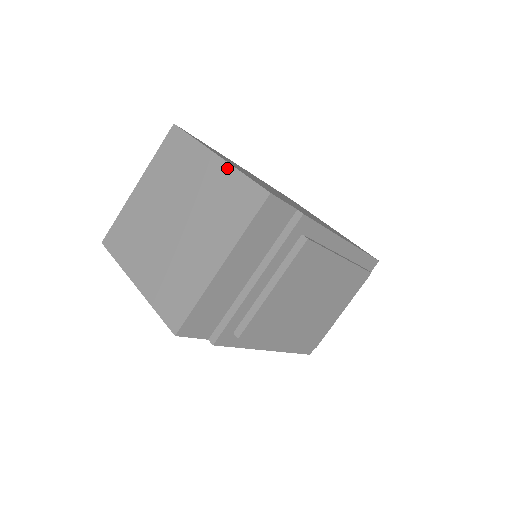
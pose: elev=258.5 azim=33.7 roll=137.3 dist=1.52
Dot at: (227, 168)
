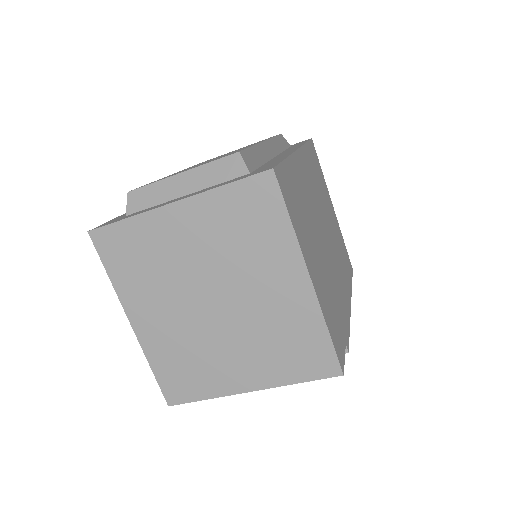
Dot at: (314, 307)
